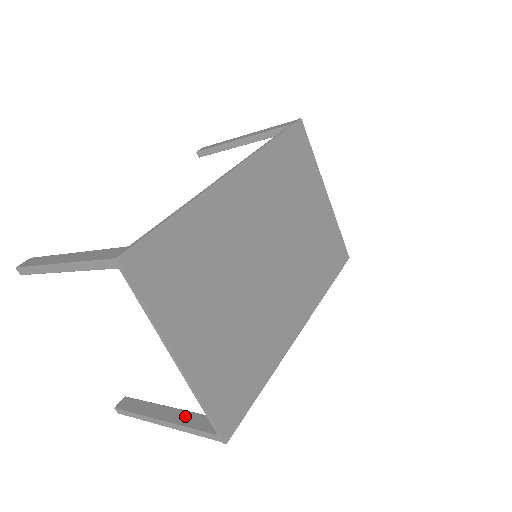
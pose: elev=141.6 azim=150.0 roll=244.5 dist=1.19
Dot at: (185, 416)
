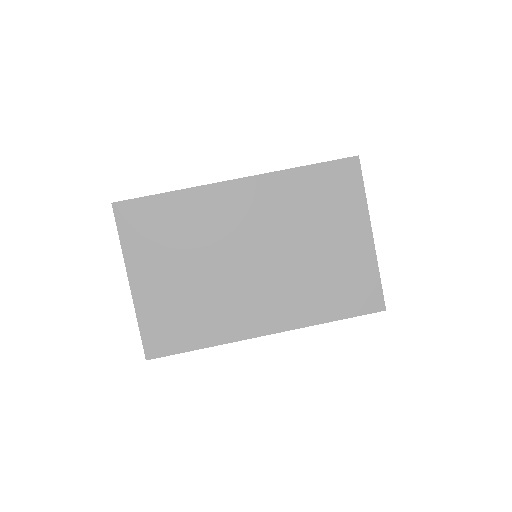
Dot at: occluded
